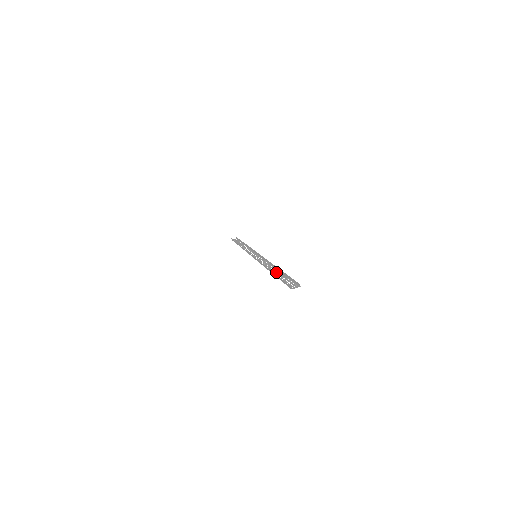
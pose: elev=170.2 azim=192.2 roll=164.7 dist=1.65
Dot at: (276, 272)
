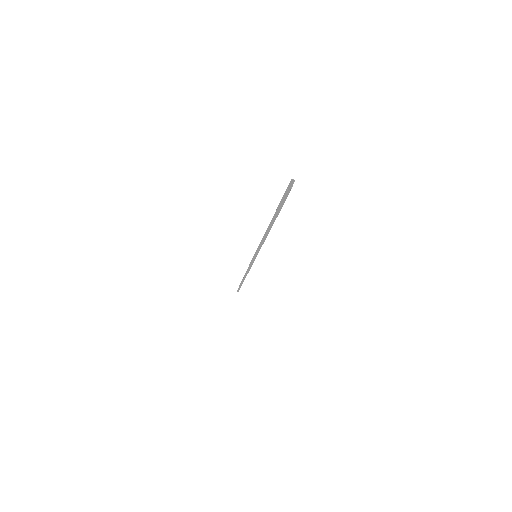
Dot at: occluded
